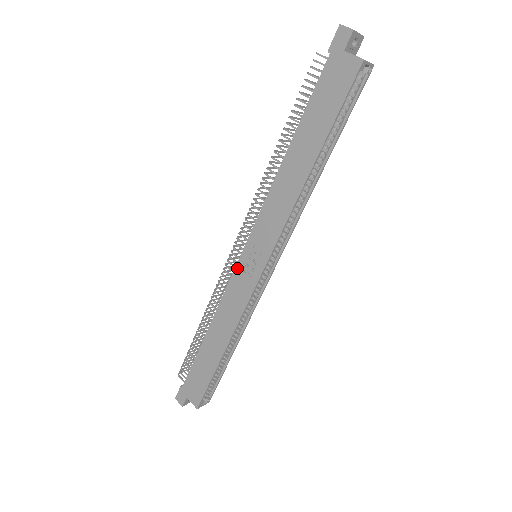
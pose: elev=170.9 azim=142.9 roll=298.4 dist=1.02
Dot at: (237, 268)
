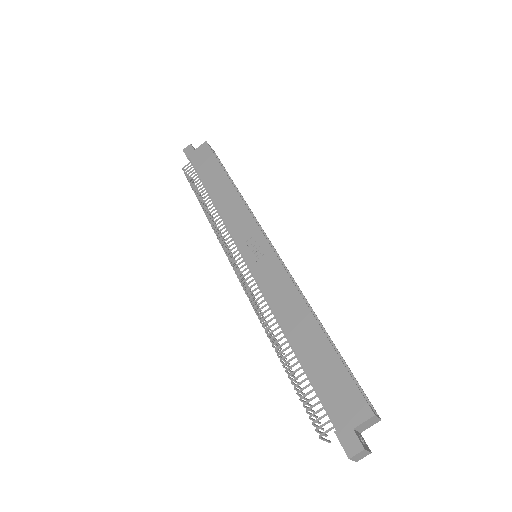
Dot at: (252, 268)
